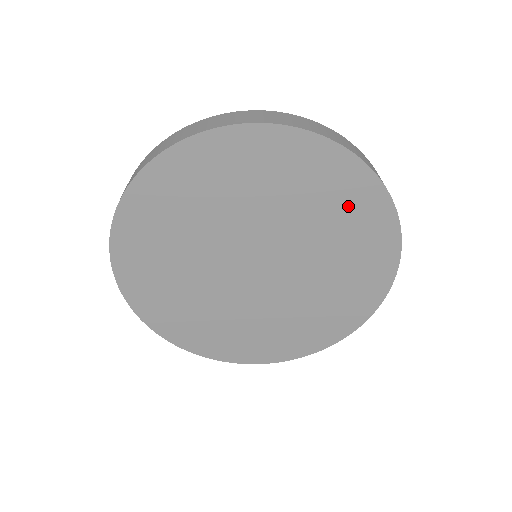
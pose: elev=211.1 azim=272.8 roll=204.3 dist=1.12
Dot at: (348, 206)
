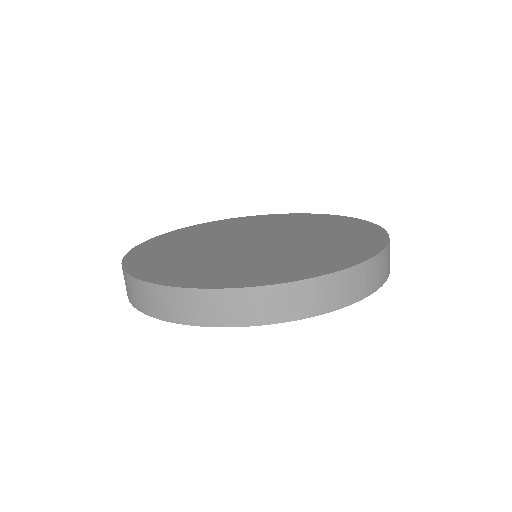
Dot at: occluded
